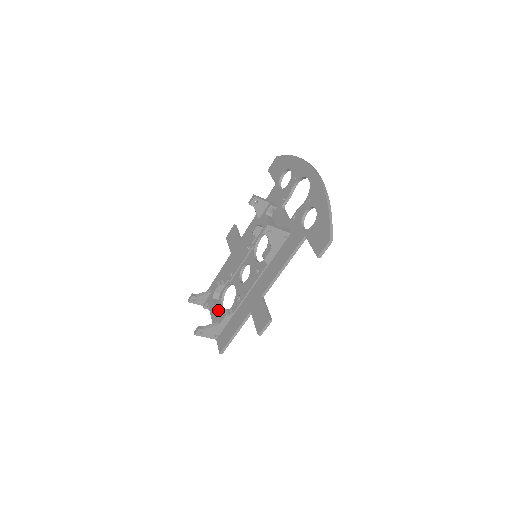
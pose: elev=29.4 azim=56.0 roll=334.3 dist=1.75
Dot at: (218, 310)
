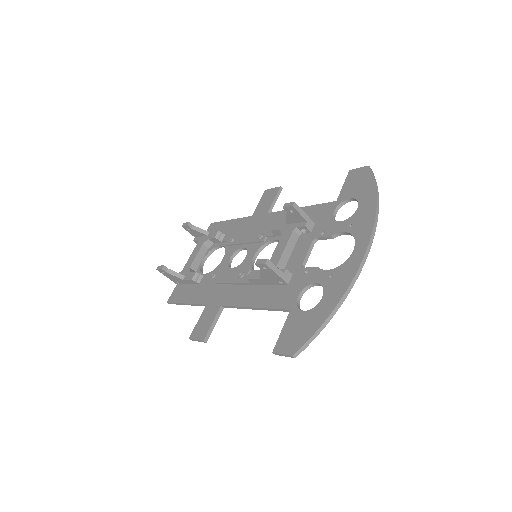
Dot at: (197, 261)
